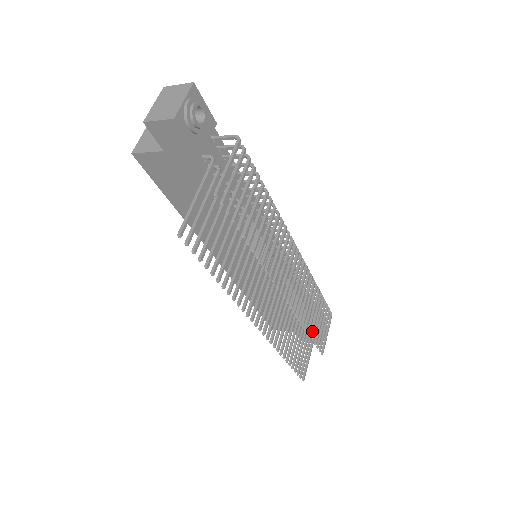
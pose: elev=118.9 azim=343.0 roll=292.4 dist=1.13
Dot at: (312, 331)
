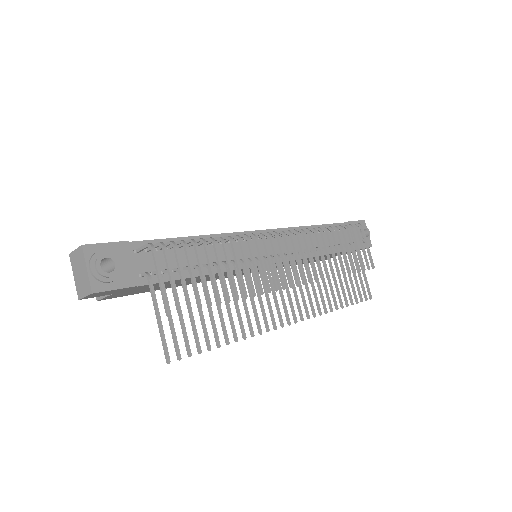
Dot at: (348, 268)
